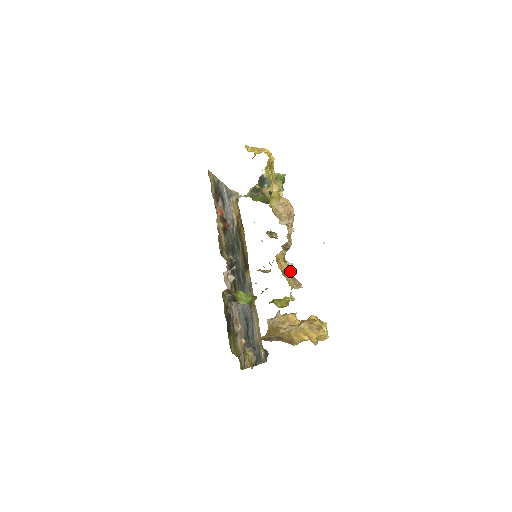
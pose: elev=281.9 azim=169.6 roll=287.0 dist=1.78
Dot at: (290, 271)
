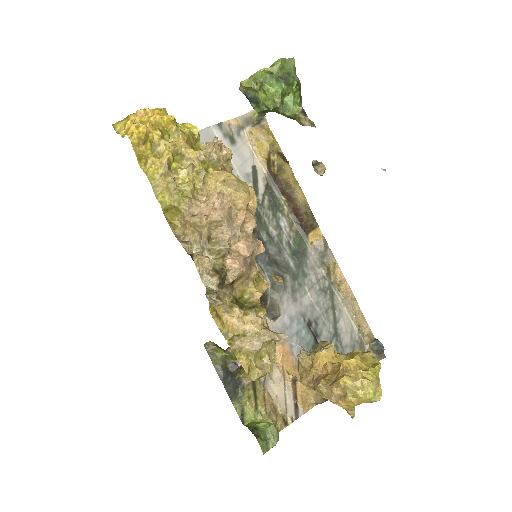
Dot at: (245, 324)
